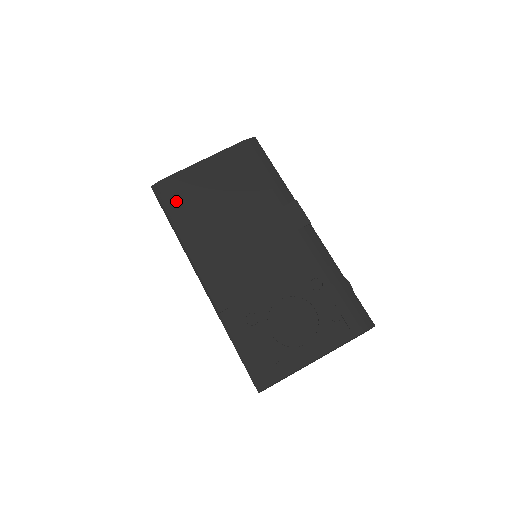
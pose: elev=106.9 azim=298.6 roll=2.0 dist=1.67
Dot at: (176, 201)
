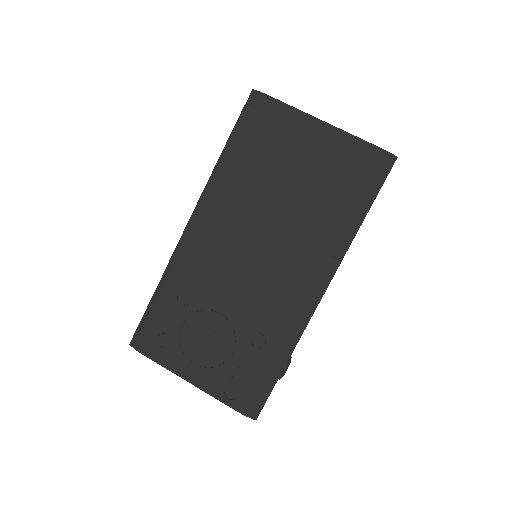
Dot at: (252, 131)
